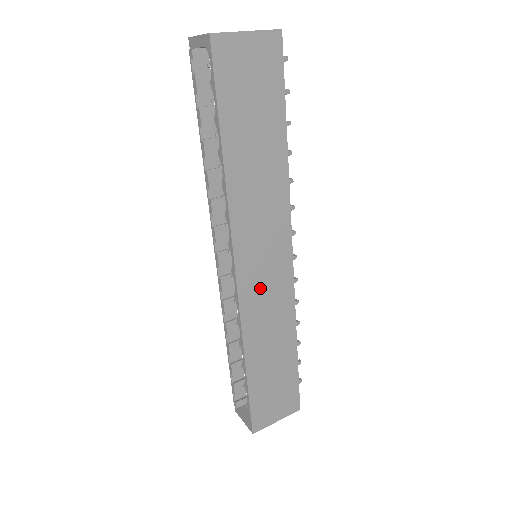
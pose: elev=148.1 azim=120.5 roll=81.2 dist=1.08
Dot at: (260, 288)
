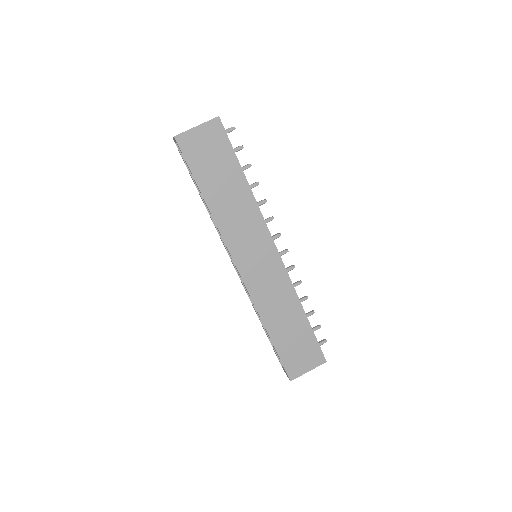
Dot at: (260, 277)
